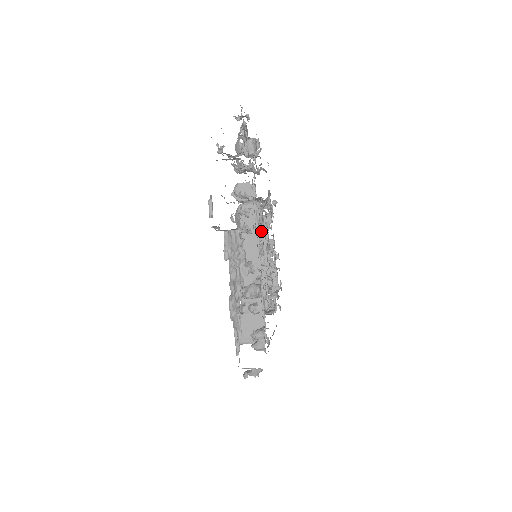
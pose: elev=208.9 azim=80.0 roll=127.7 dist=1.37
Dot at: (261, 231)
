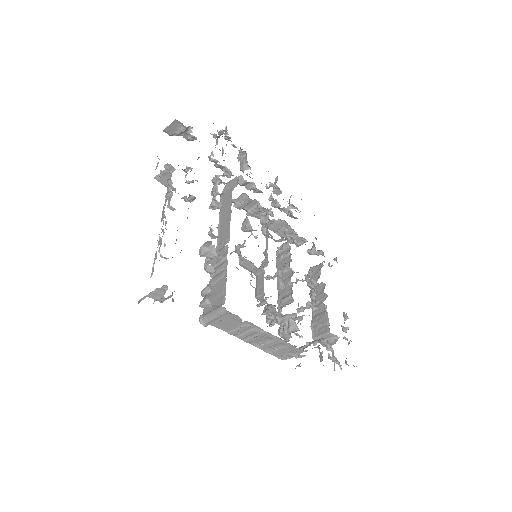
Dot at: occluded
